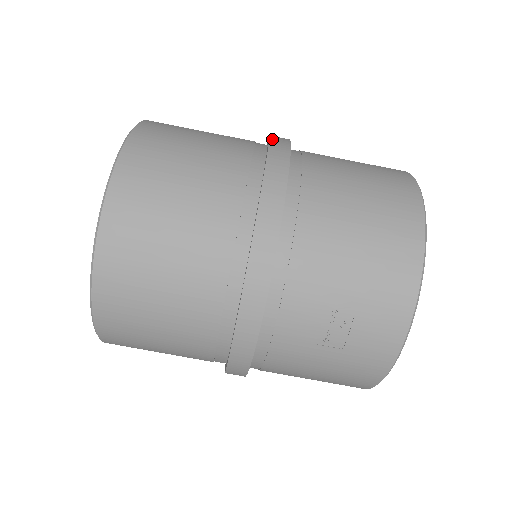
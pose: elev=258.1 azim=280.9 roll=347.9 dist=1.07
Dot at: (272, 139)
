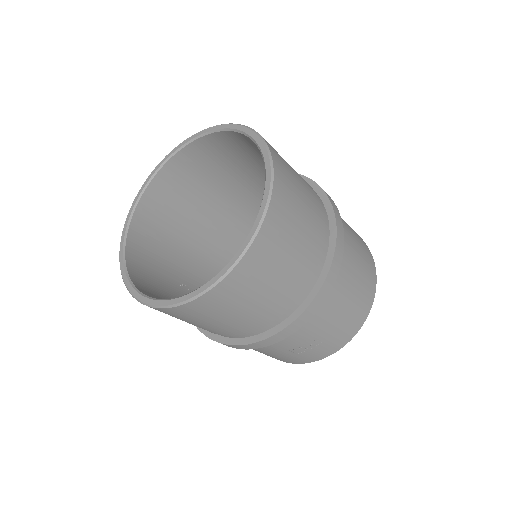
Dot at: (334, 210)
